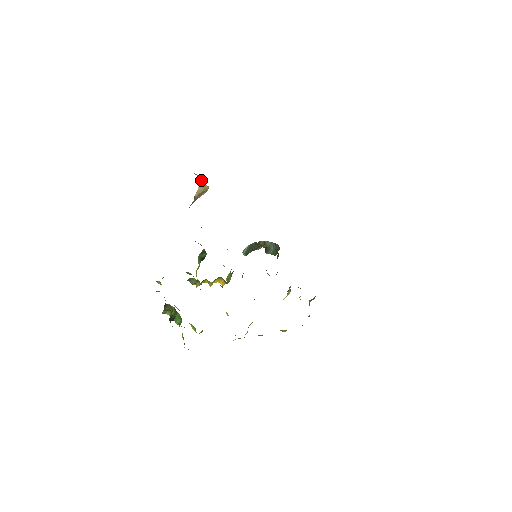
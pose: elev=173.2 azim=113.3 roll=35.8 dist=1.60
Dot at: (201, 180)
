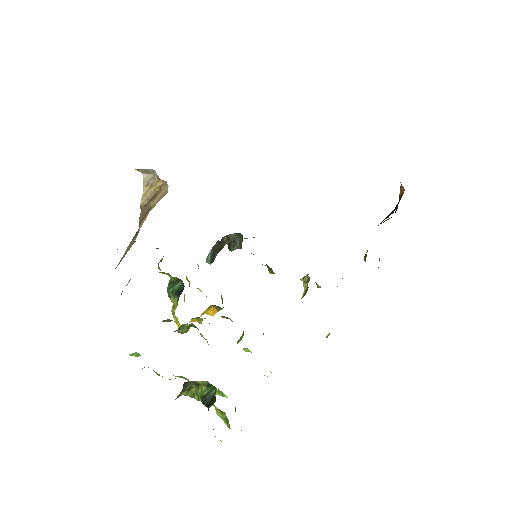
Dot at: (146, 176)
